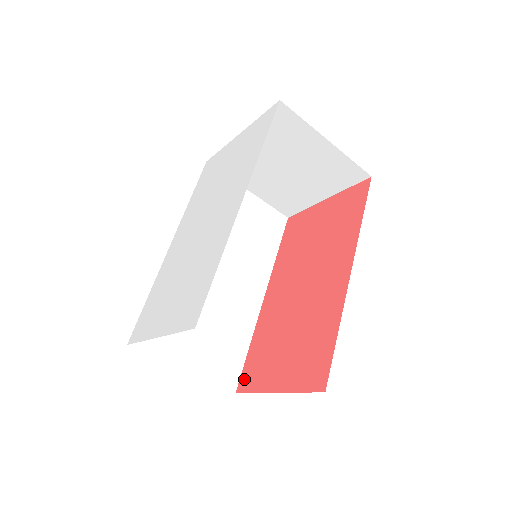
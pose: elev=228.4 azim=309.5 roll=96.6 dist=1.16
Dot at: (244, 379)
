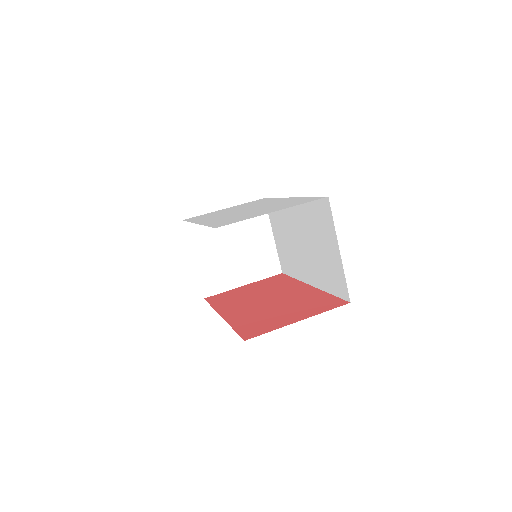
Dot at: (248, 334)
